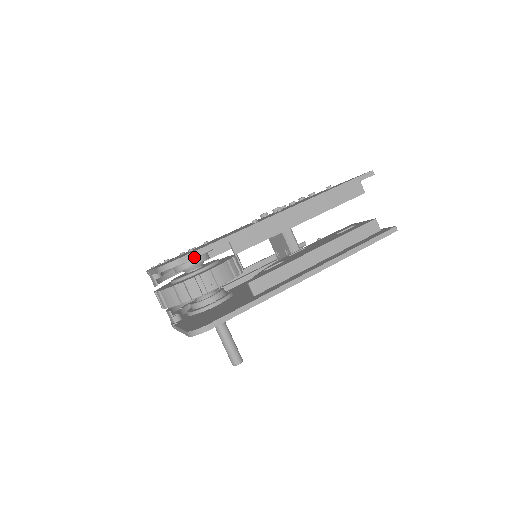
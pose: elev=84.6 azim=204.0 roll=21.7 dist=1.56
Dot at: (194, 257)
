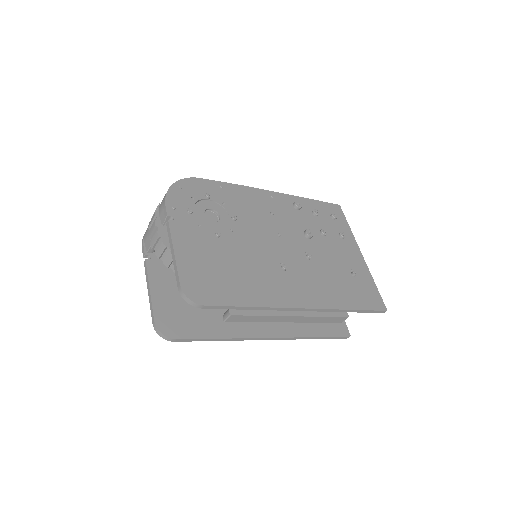
Dot at: (216, 308)
